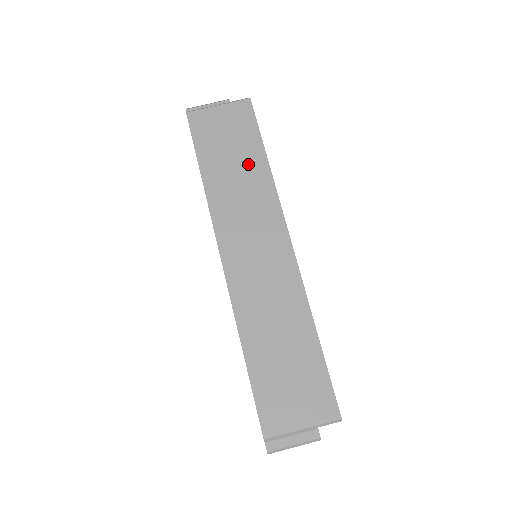
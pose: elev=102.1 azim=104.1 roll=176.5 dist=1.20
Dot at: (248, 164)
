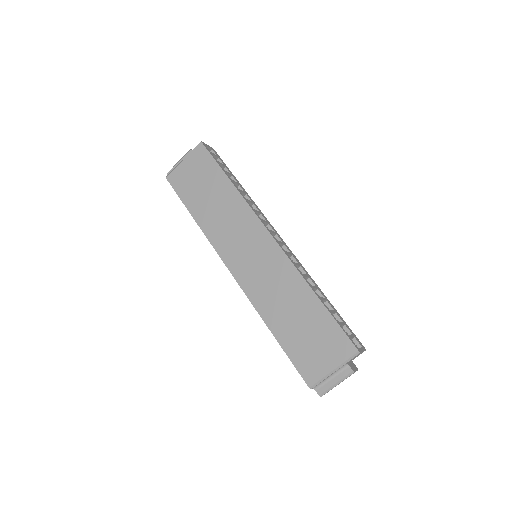
Dot at: (219, 192)
